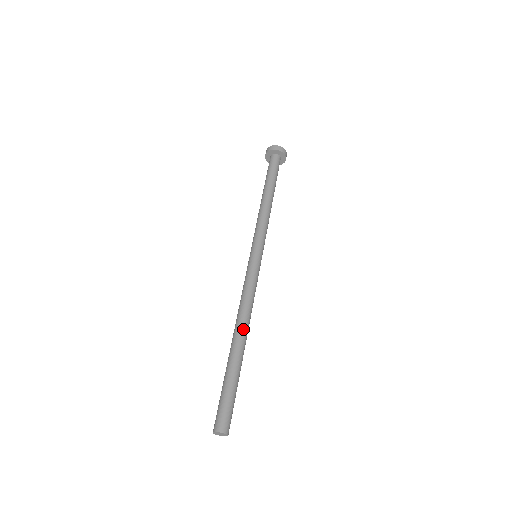
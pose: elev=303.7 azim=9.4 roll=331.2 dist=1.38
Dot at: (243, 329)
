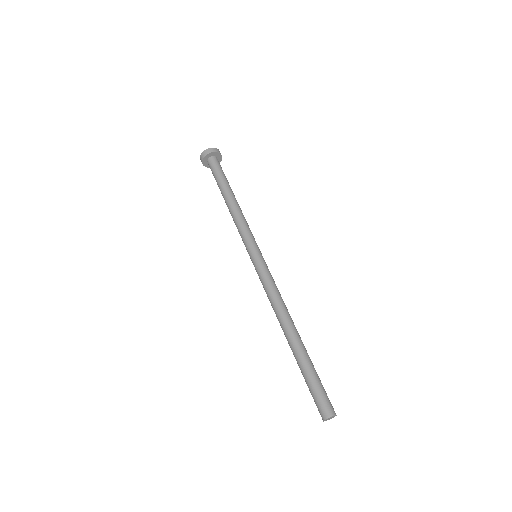
Dot at: (285, 326)
